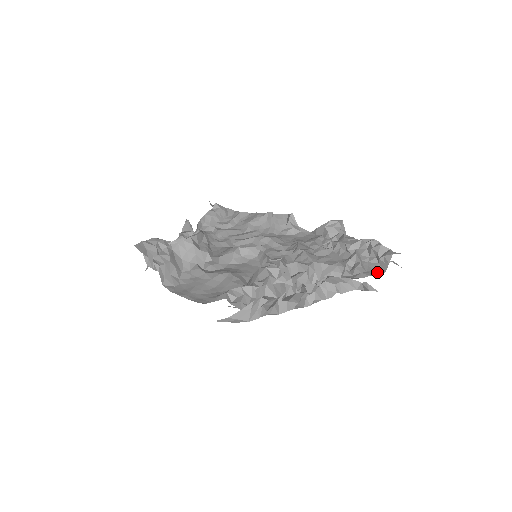
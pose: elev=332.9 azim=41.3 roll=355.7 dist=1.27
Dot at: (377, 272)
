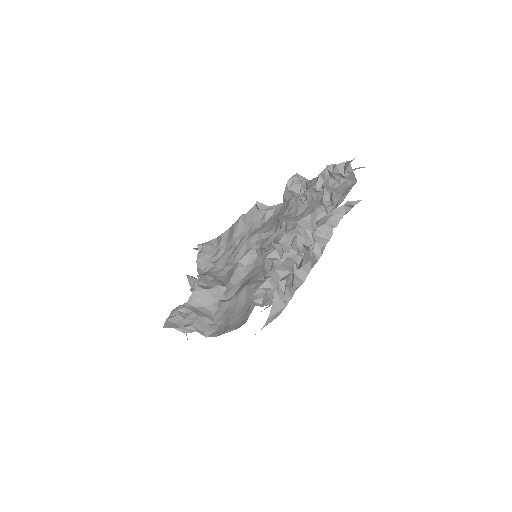
Dot at: (351, 187)
